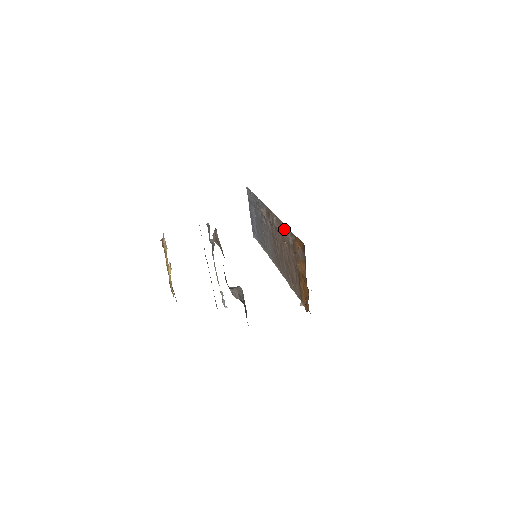
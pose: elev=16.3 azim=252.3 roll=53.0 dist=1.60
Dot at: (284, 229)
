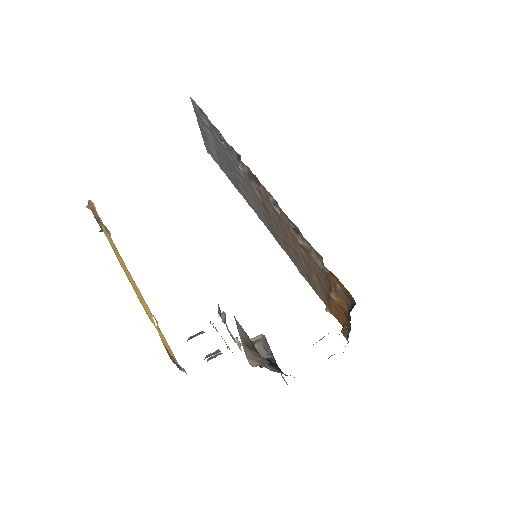
Dot at: (302, 241)
